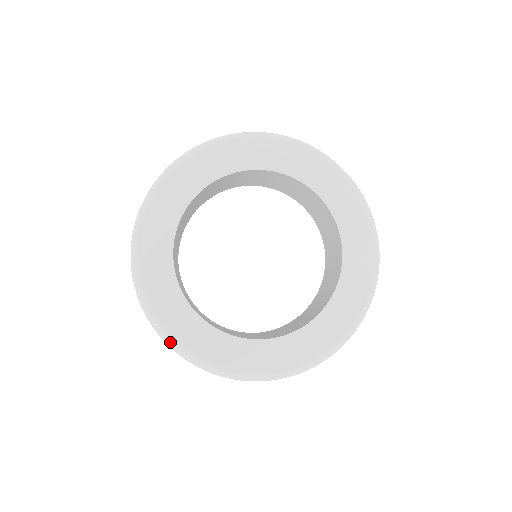
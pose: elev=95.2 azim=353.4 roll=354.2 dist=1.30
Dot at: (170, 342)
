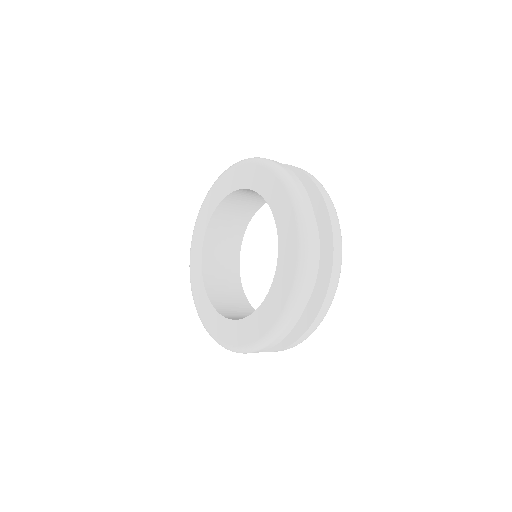
Dot at: (209, 333)
